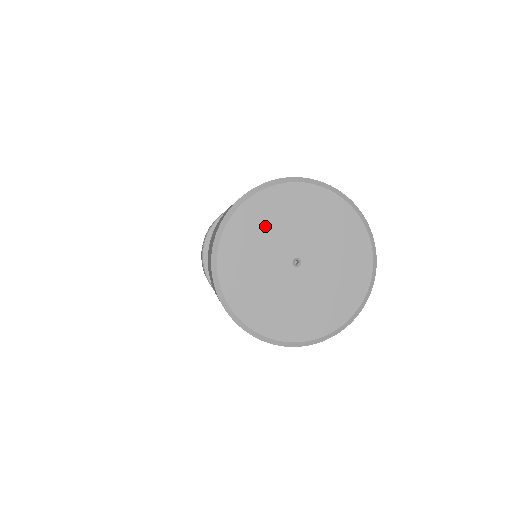
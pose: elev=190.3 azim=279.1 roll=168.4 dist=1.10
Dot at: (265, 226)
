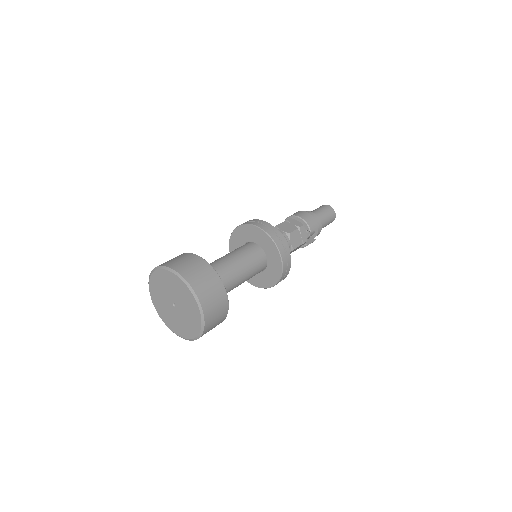
Dot at: (163, 283)
